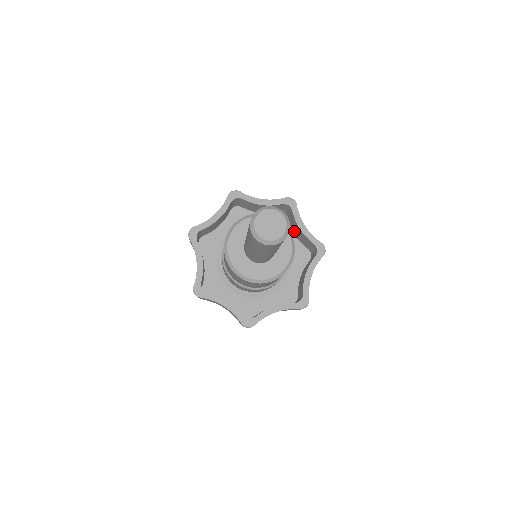
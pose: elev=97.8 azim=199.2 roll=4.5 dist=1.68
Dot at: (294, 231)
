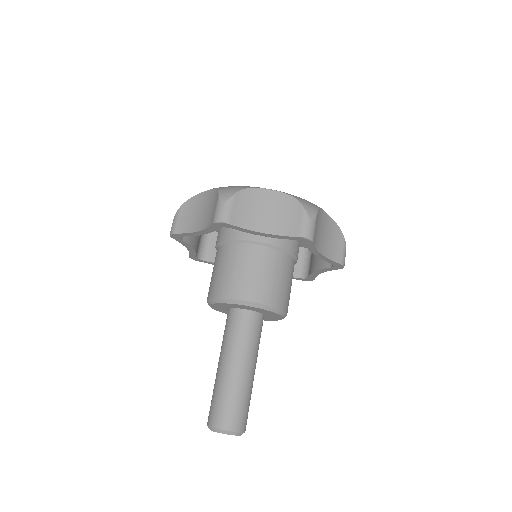
Dot at: occluded
